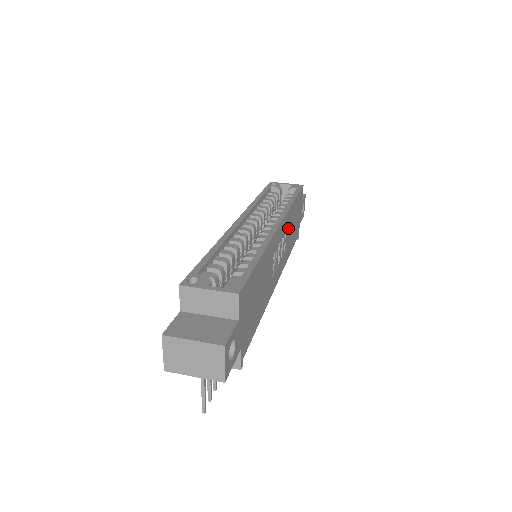
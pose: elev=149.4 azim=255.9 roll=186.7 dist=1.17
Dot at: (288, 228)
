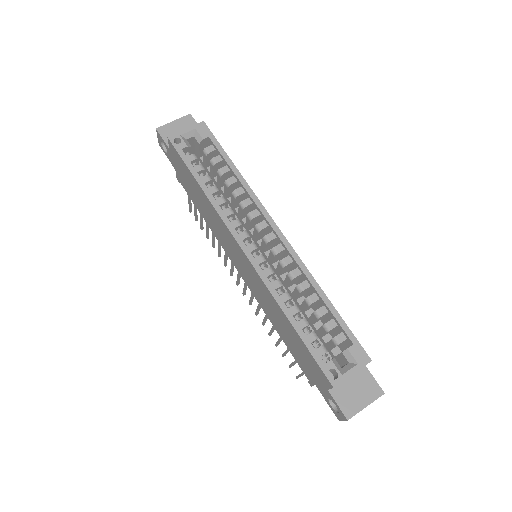
Dot at: occluded
